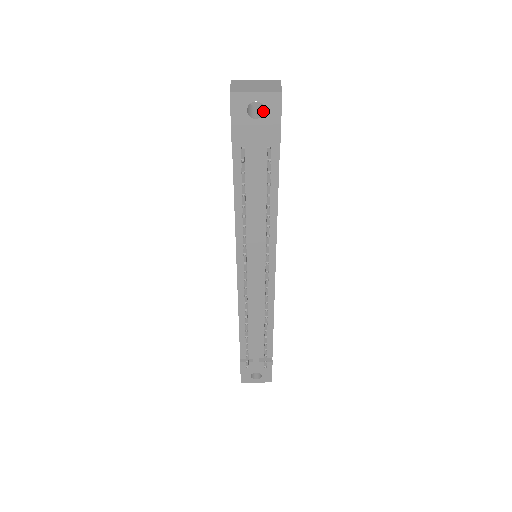
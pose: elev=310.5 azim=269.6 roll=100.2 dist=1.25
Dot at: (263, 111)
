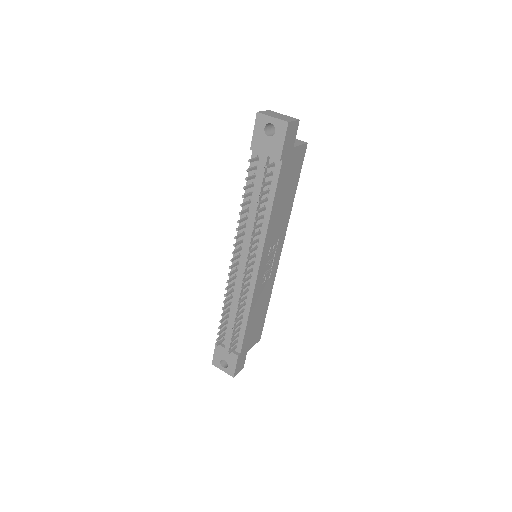
Dot at: (277, 134)
